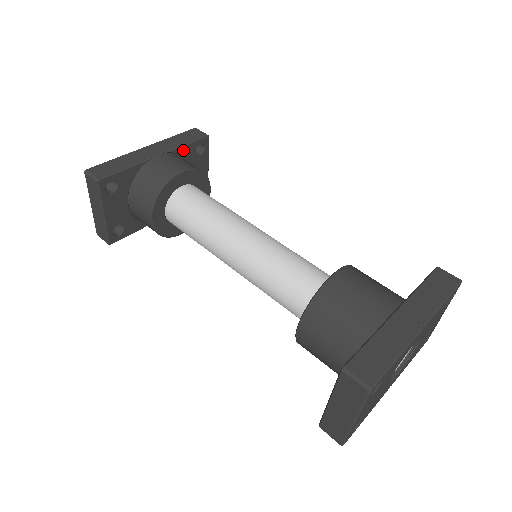
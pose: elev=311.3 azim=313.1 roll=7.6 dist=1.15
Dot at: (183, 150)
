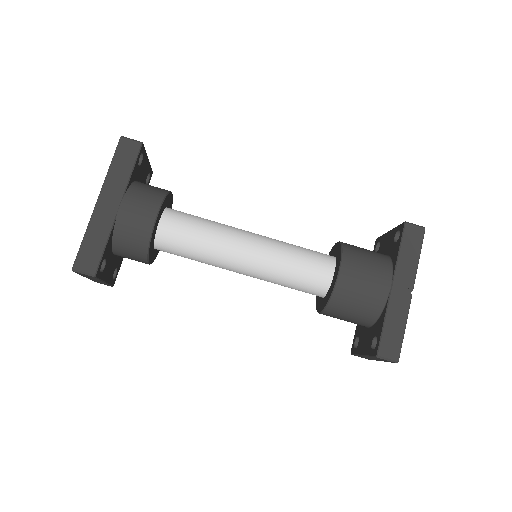
Dot at: (131, 178)
